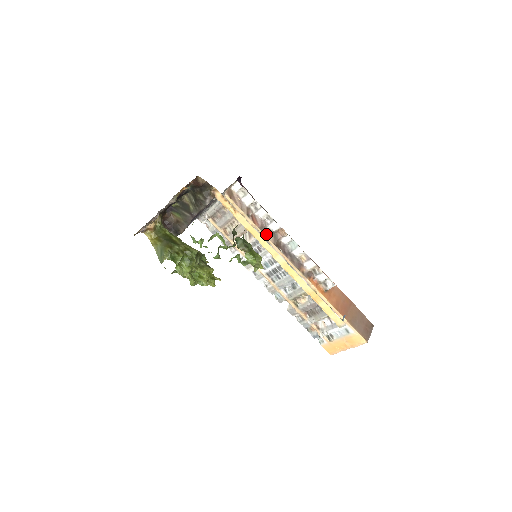
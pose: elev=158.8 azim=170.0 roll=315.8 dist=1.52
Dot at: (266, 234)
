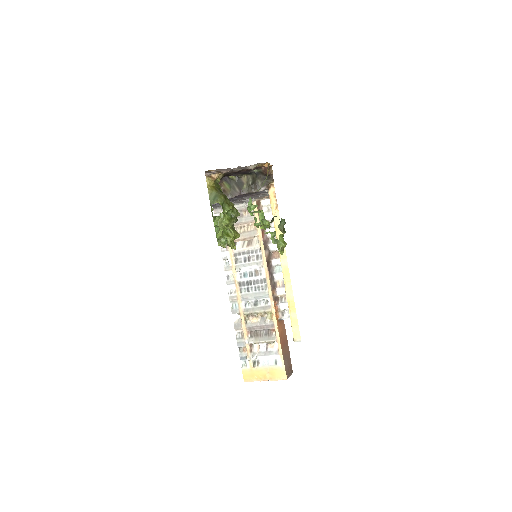
Dot at: (265, 249)
